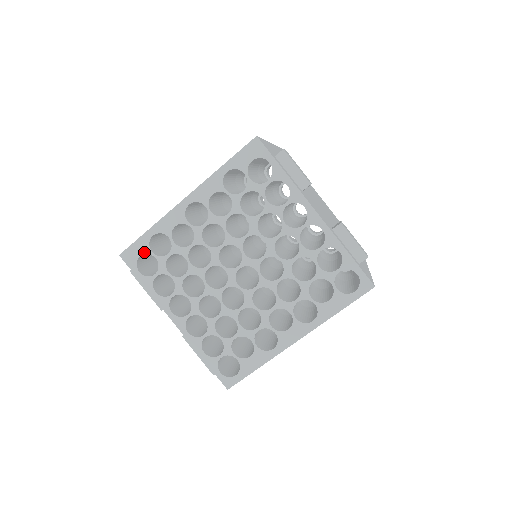
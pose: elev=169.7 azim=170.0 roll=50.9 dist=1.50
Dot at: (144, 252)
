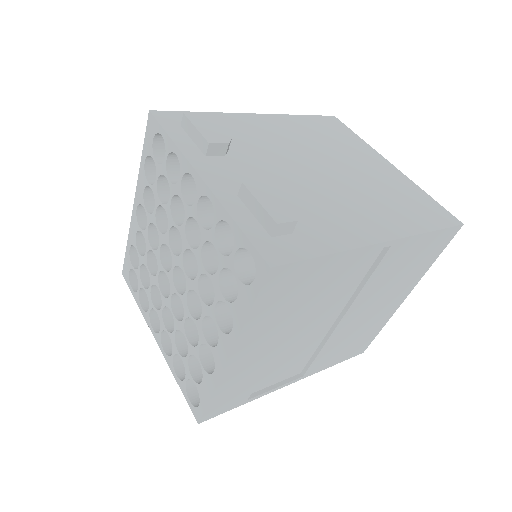
Dot at: (130, 267)
